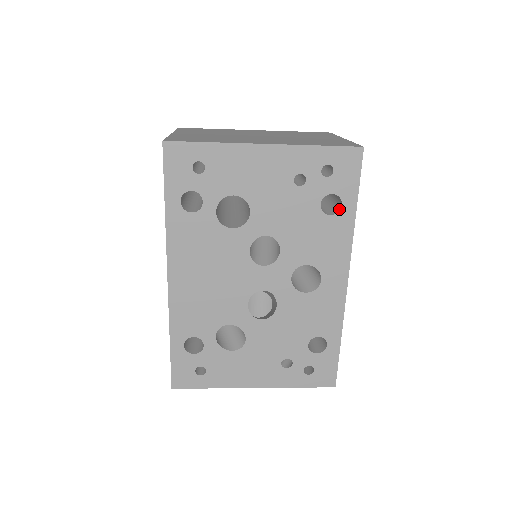
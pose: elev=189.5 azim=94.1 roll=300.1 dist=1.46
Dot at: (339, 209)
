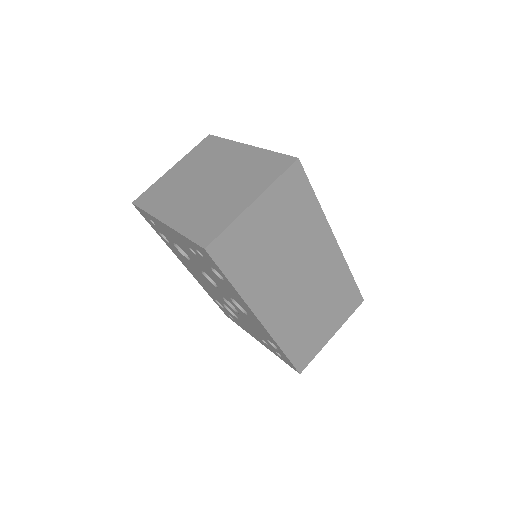
Dot at: occluded
